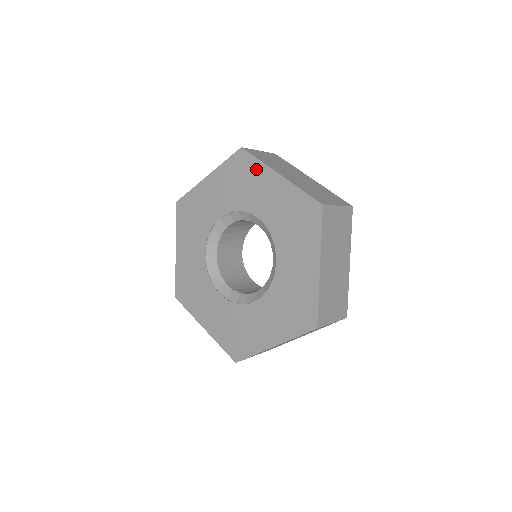
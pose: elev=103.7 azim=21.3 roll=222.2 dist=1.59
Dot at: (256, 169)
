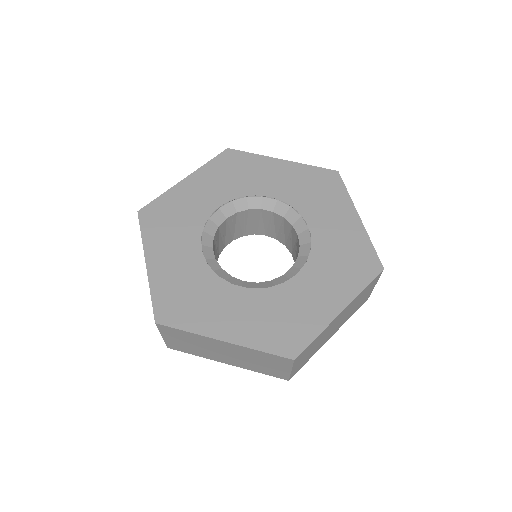
Dot at: (339, 195)
